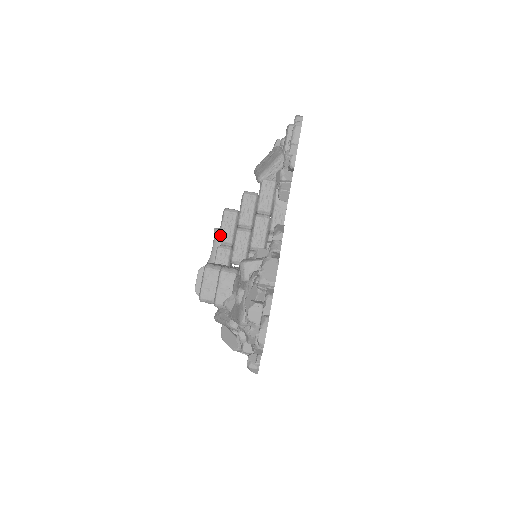
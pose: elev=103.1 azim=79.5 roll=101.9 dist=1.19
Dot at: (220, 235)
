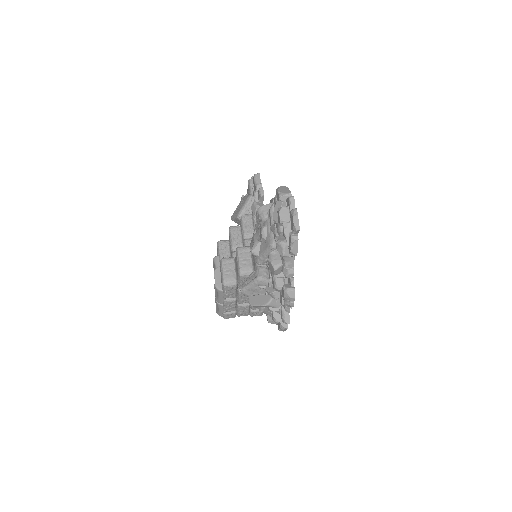
Dot at: (220, 259)
